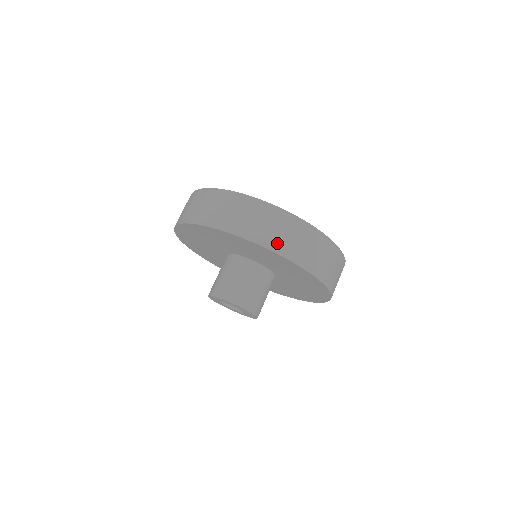
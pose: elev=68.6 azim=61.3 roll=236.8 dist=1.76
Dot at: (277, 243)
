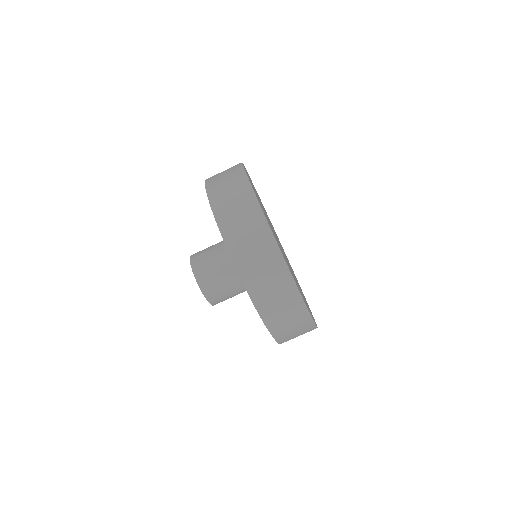
Dot at: (237, 246)
